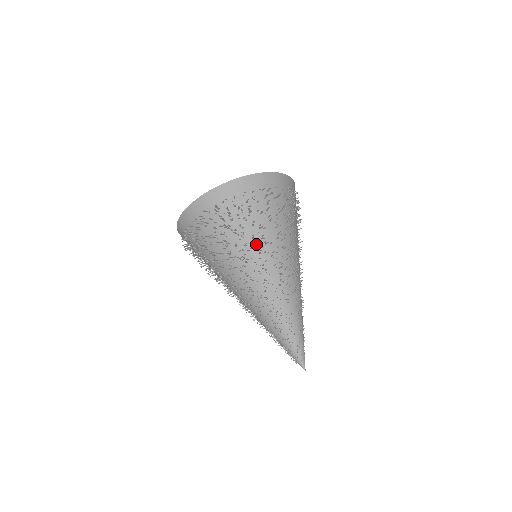
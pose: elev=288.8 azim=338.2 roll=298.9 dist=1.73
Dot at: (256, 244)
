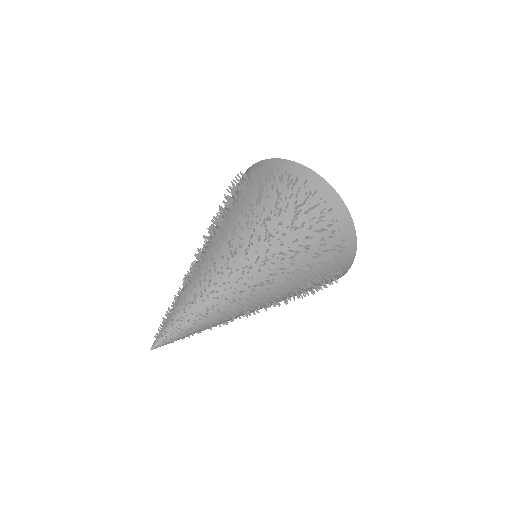
Dot at: (287, 247)
